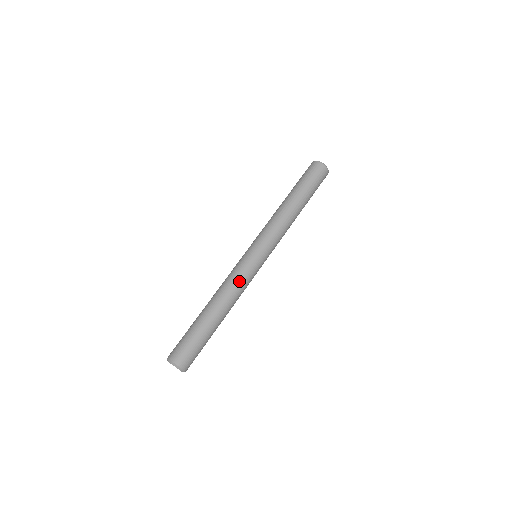
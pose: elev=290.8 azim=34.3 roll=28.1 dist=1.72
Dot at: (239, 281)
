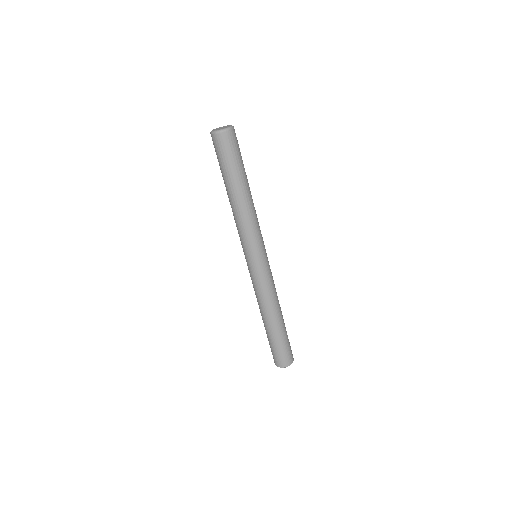
Dot at: (259, 291)
